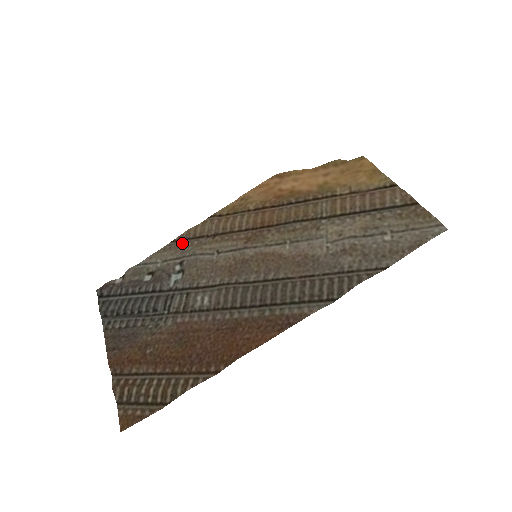
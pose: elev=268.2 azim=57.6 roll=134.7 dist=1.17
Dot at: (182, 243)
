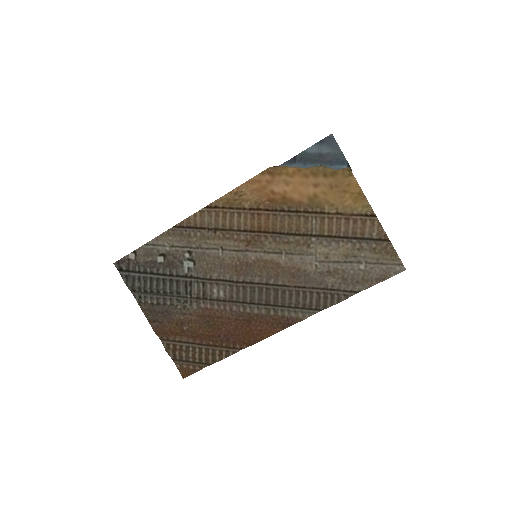
Dot at: (185, 231)
